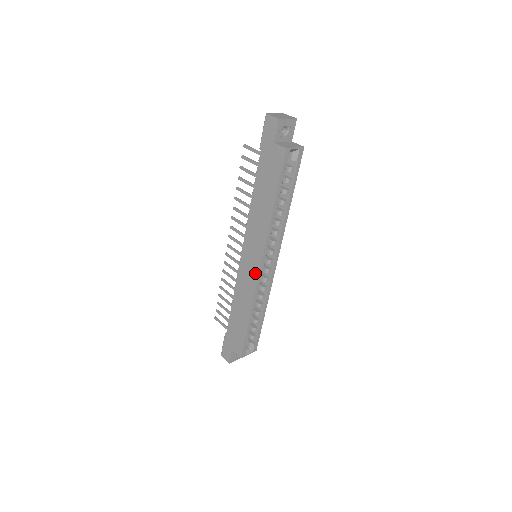
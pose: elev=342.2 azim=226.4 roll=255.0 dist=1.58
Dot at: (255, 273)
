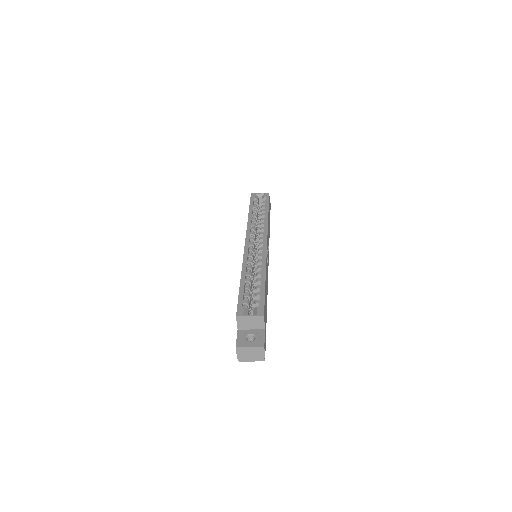
Dot at: occluded
